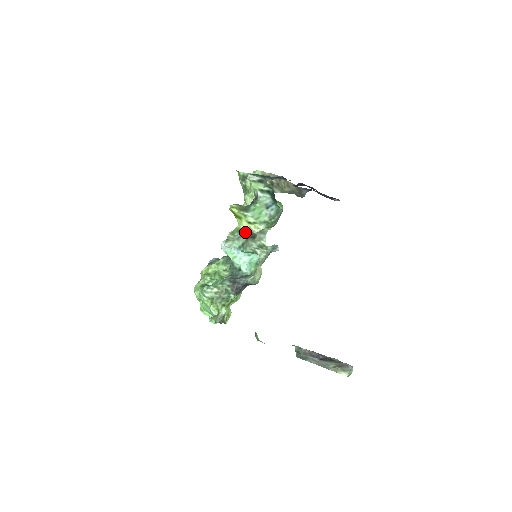
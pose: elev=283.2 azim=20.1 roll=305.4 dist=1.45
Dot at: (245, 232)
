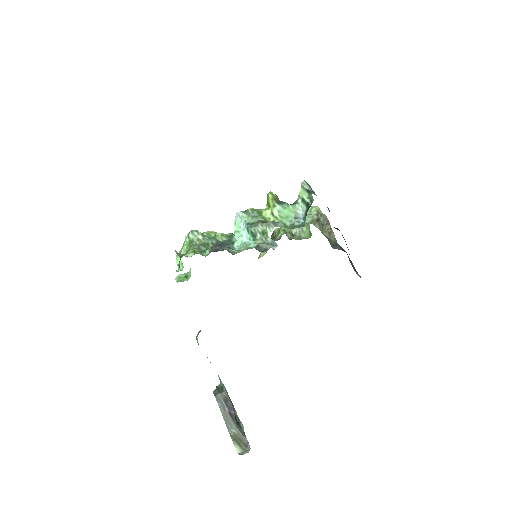
Dot at: (263, 217)
